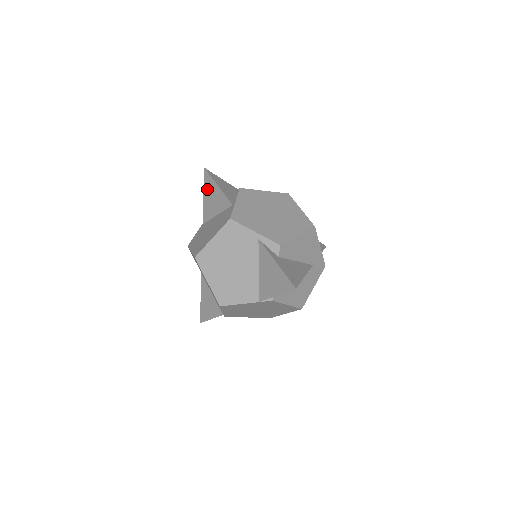
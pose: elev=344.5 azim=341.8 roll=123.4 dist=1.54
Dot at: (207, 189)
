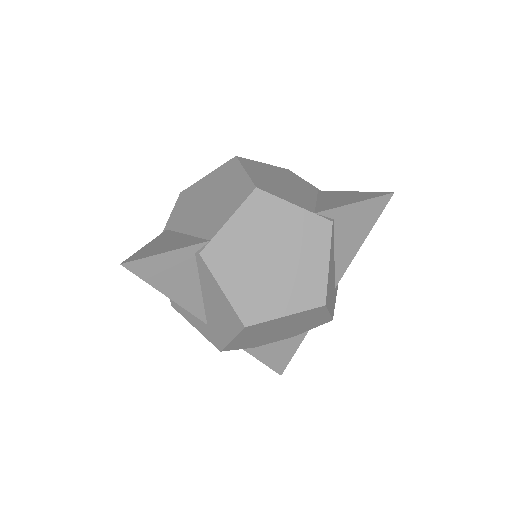
Dot at: occluded
